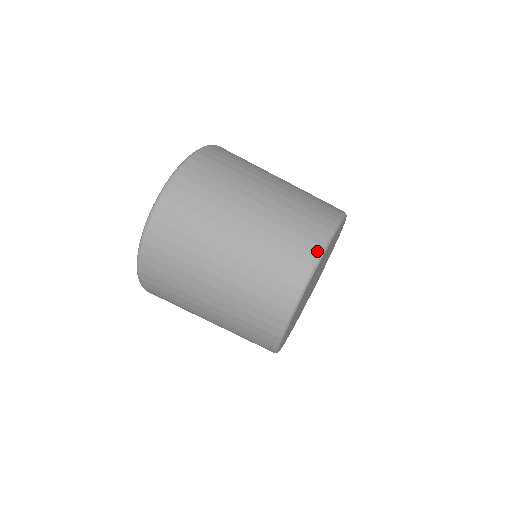
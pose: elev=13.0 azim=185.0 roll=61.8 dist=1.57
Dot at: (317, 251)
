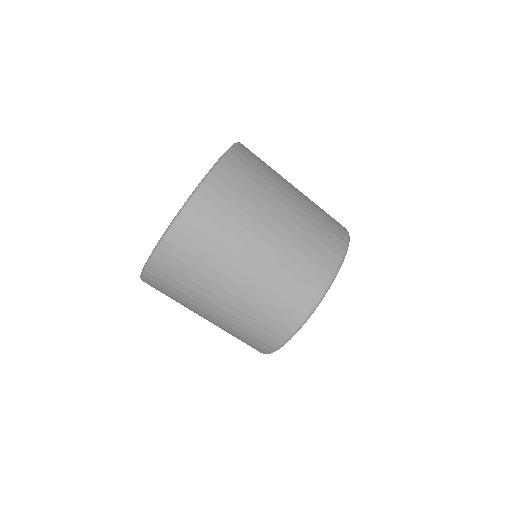
Dot at: (288, 335)
